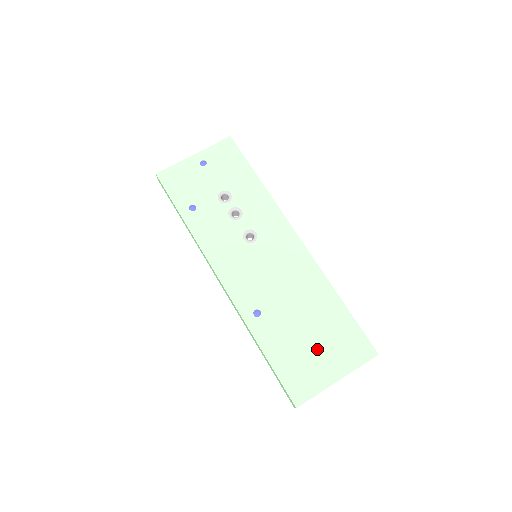
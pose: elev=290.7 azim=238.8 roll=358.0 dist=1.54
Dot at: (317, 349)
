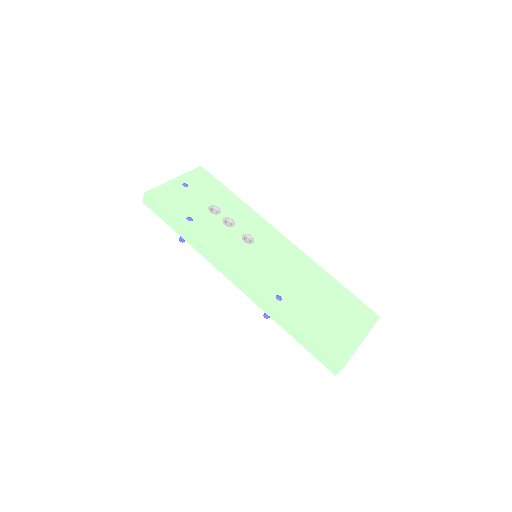
Dot at: (337, 319)
